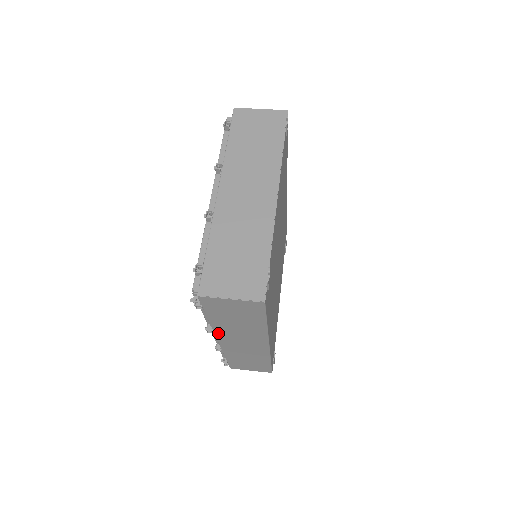
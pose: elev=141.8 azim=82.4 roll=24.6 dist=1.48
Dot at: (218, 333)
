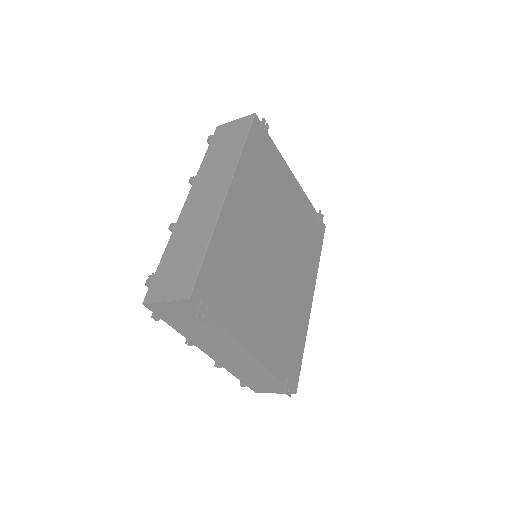
Dot at: (196, 183)
